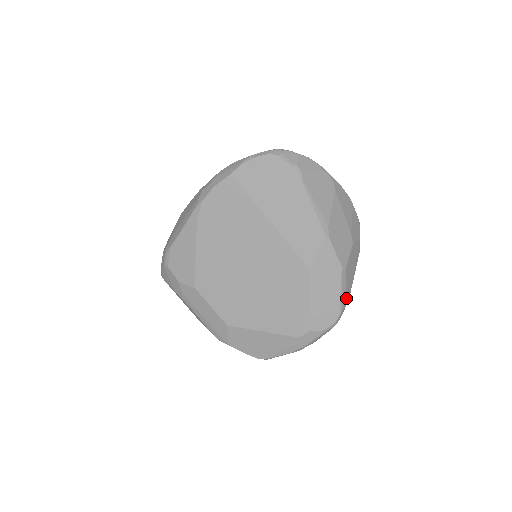
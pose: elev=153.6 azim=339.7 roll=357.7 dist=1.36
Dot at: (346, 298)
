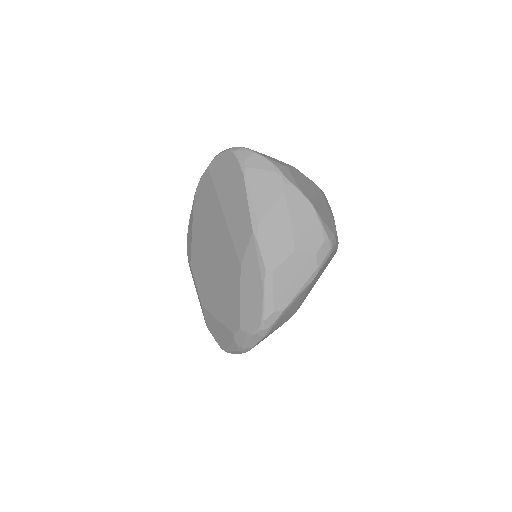
Dot at: (273, 307)
